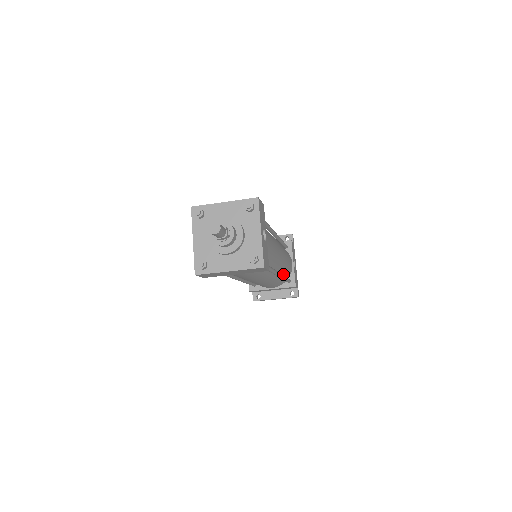
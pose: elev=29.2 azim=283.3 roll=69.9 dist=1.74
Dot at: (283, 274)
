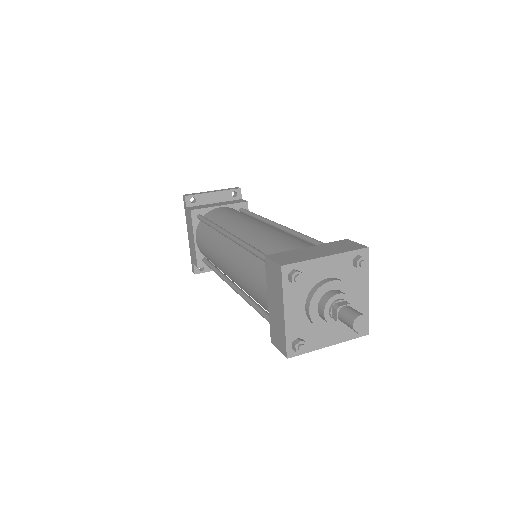
Dot at: occluded
